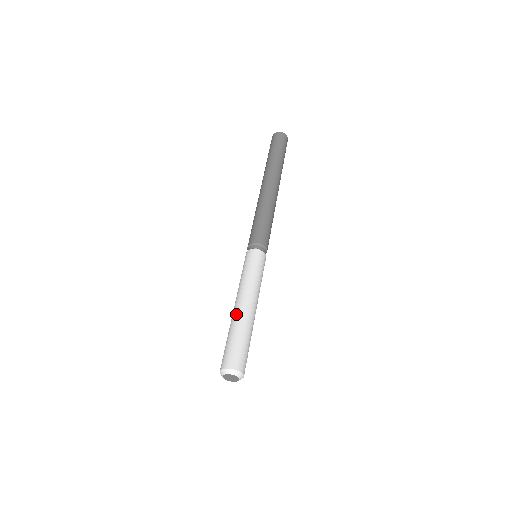
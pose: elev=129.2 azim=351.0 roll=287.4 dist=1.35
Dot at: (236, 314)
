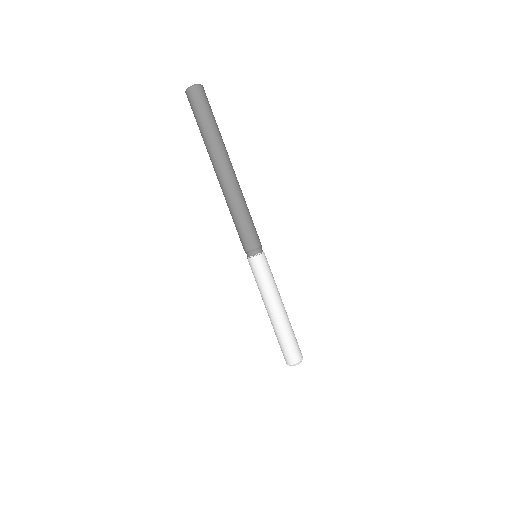
Dot at: (282, 319)
